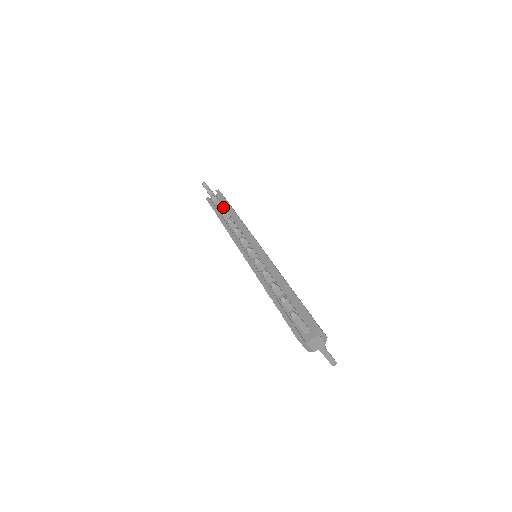
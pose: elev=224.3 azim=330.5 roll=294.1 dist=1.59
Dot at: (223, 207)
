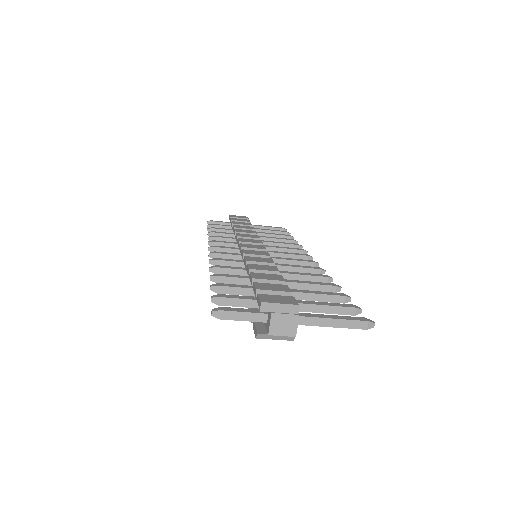
Dot at: (227, 230)
